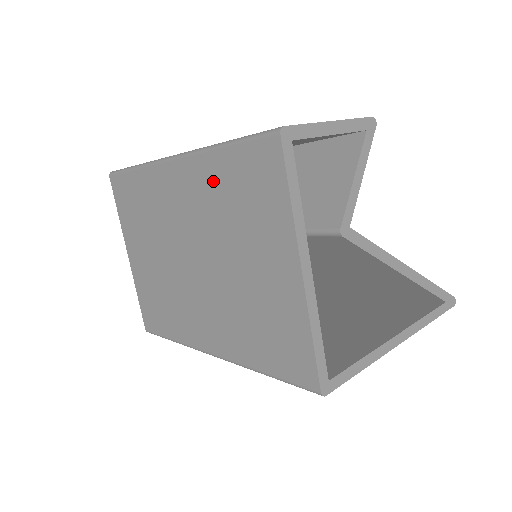
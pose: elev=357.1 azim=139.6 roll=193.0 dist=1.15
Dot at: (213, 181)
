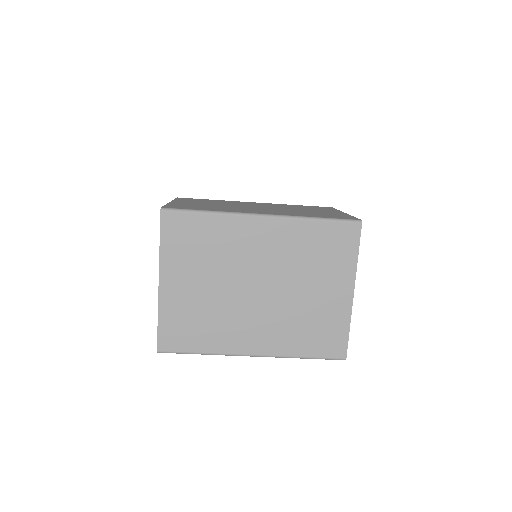
Dot at: occluded
